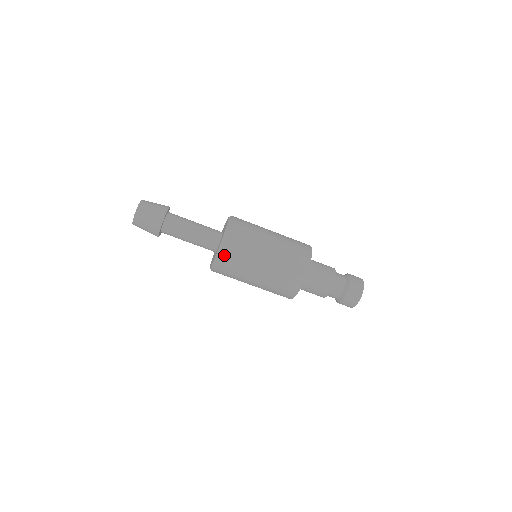
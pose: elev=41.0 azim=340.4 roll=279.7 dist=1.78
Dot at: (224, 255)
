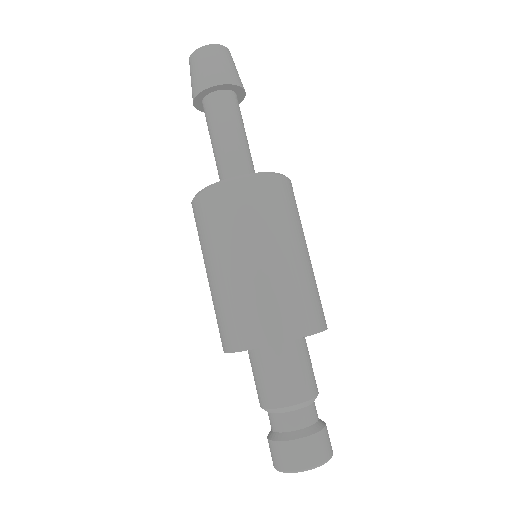
Dot at: (253, 185)
